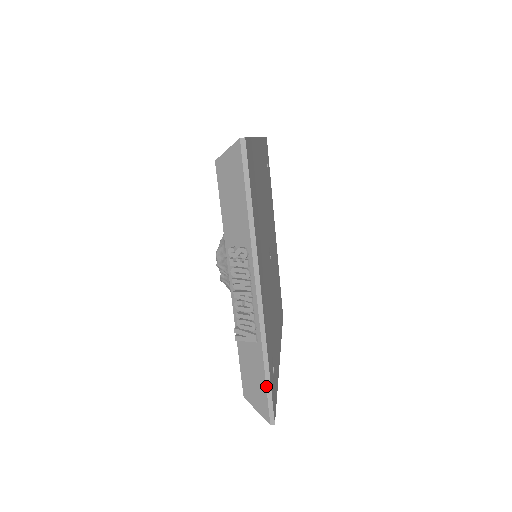
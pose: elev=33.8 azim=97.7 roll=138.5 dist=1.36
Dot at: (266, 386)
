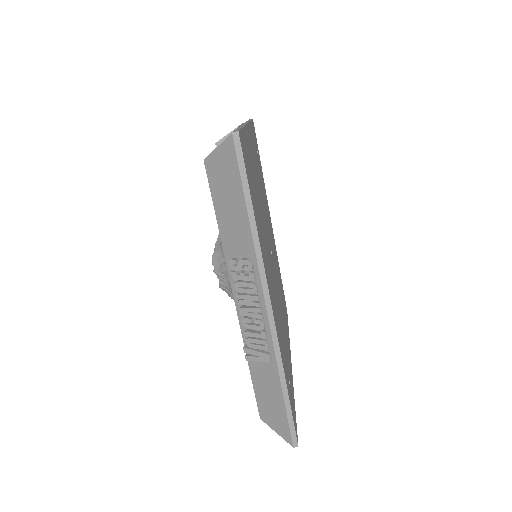
Dot at: (285, 408)
